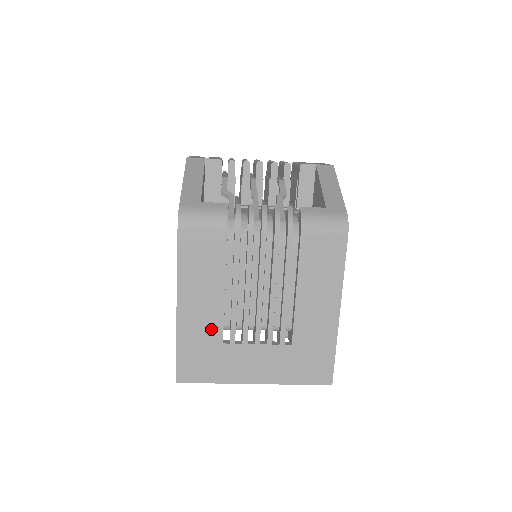
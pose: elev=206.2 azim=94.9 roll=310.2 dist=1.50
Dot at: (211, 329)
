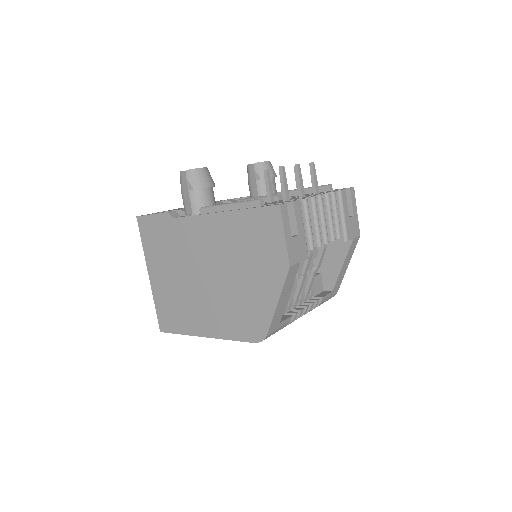
Dot at: occluded
